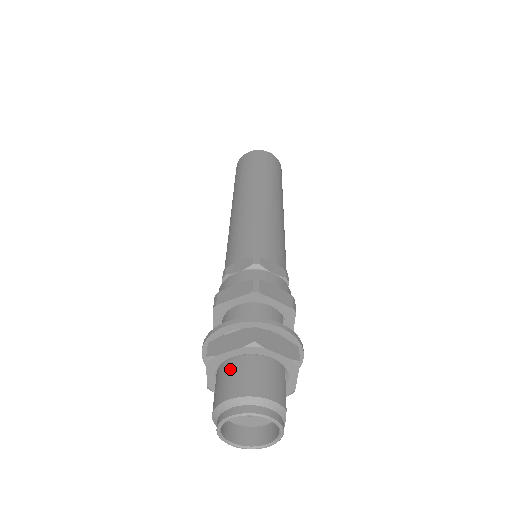
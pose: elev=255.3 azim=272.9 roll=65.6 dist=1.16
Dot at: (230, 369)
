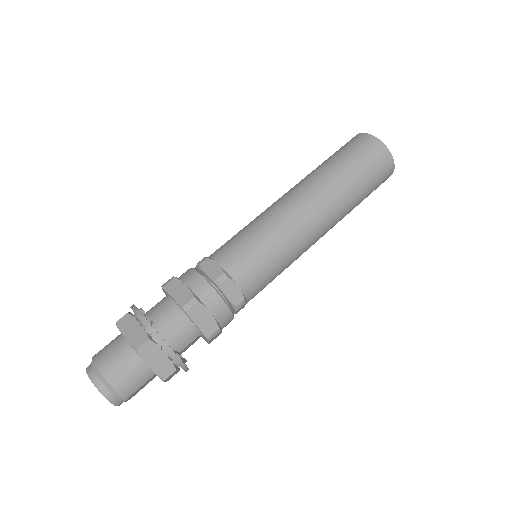
Dot at: (118, 346)
